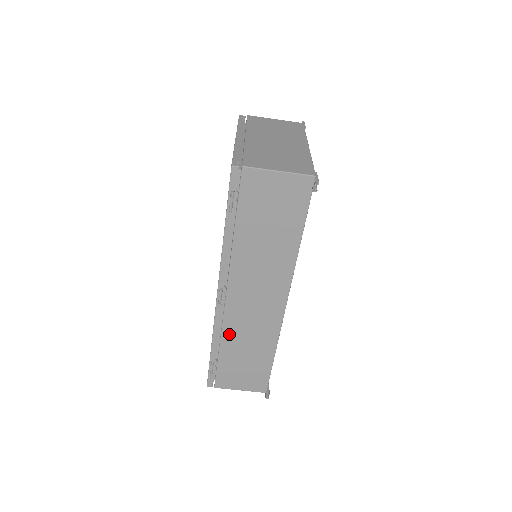
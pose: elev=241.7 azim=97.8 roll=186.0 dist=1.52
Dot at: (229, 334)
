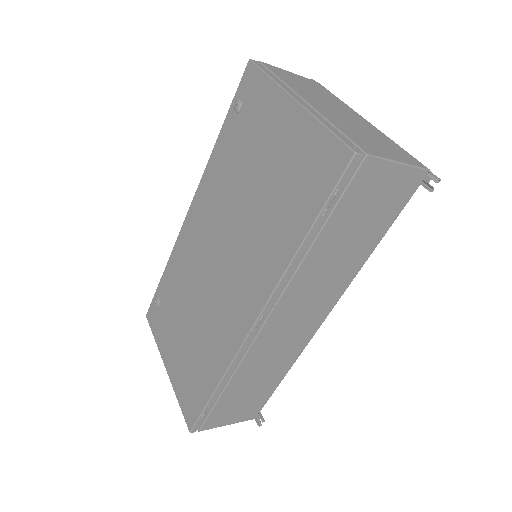
Dot at: (246, 367)
